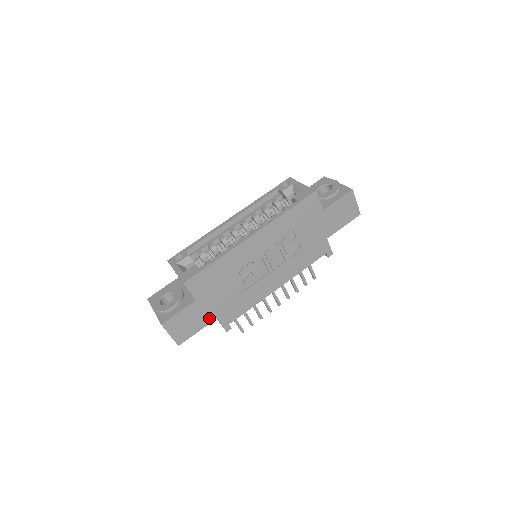
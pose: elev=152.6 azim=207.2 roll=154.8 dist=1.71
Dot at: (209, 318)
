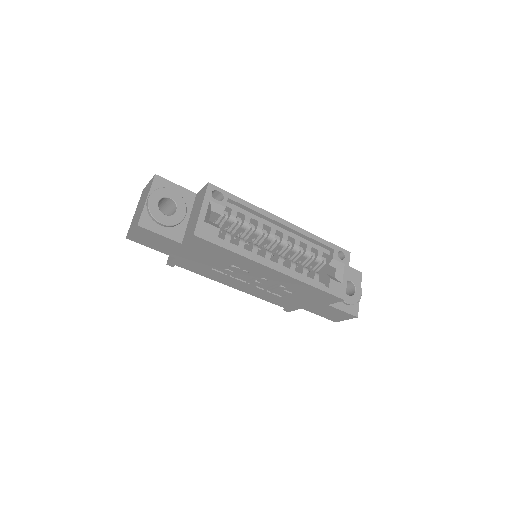
Dot at: (171, 253)
